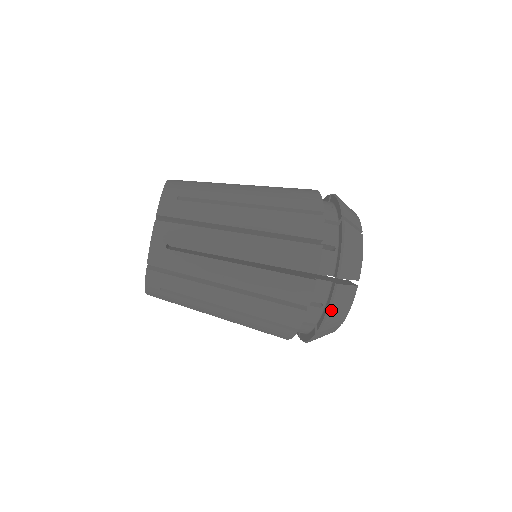
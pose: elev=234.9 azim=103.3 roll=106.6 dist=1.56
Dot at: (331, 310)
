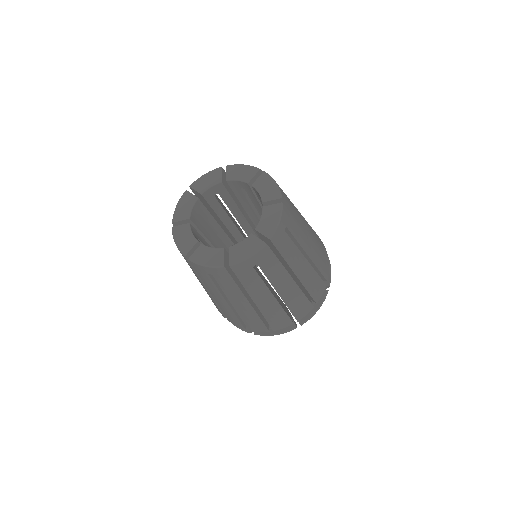
Dot at: (318, 309)
